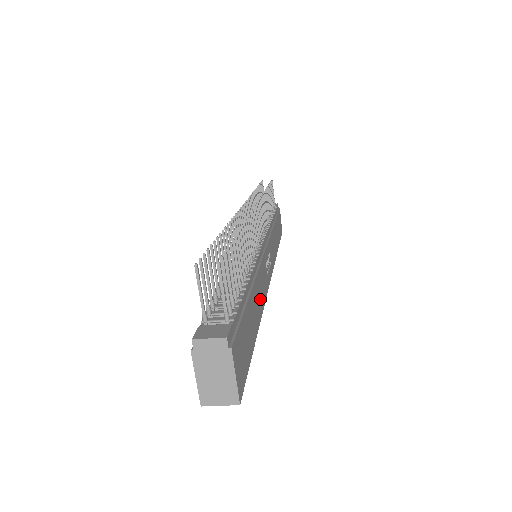
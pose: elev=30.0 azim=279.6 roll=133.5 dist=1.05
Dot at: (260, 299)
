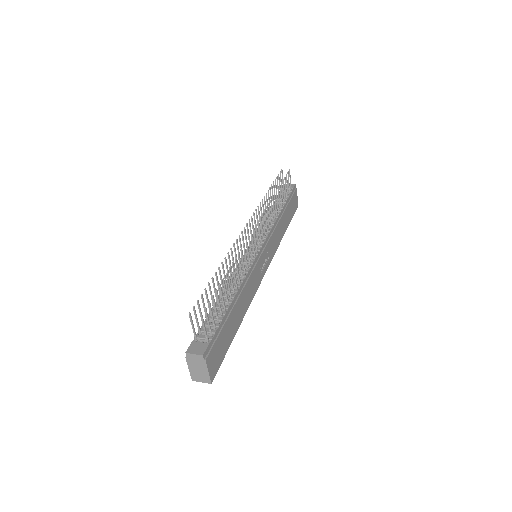
Dot at: (246, 301)
